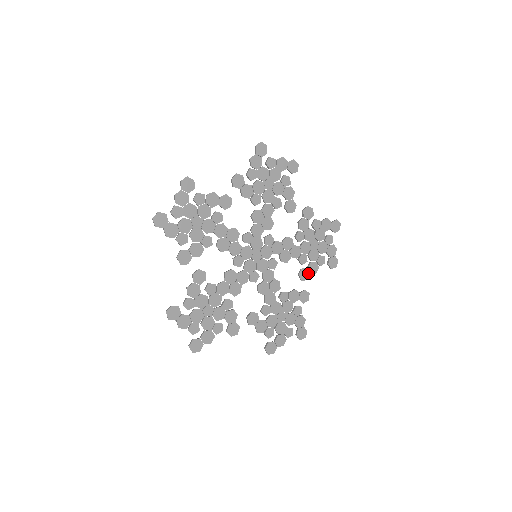
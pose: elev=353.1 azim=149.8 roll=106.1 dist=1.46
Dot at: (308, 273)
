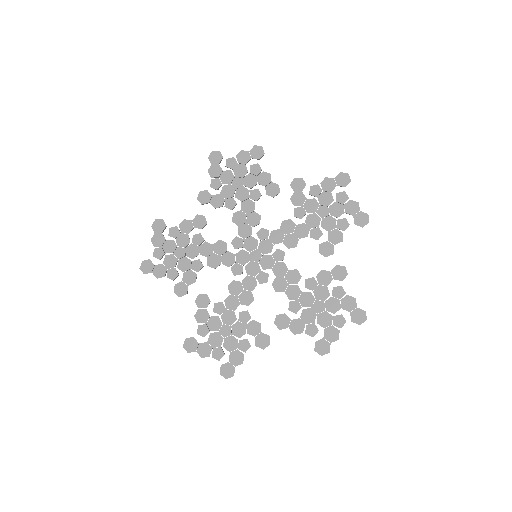
Dot at: (287, 325)
